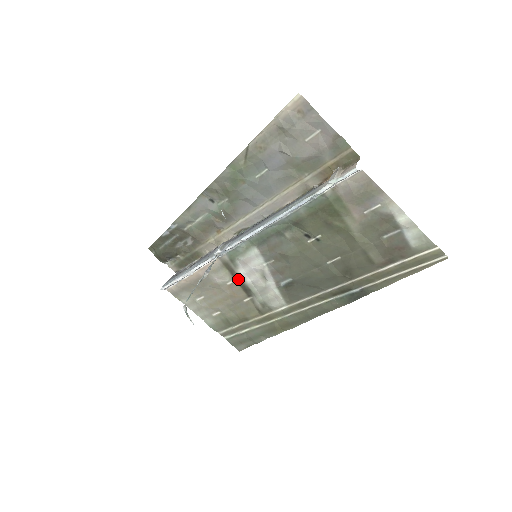
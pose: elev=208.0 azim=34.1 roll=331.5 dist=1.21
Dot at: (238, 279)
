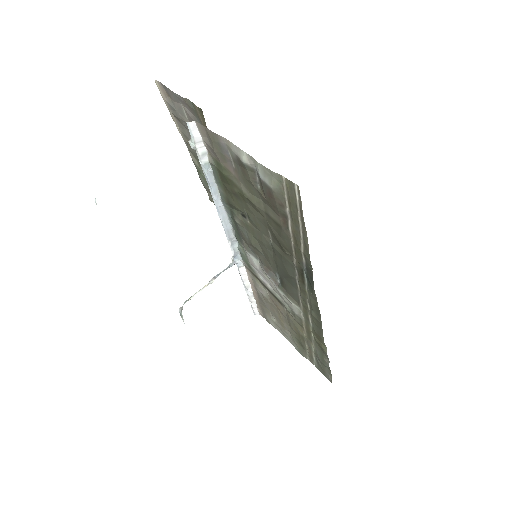
Dot at: (266, 287)
